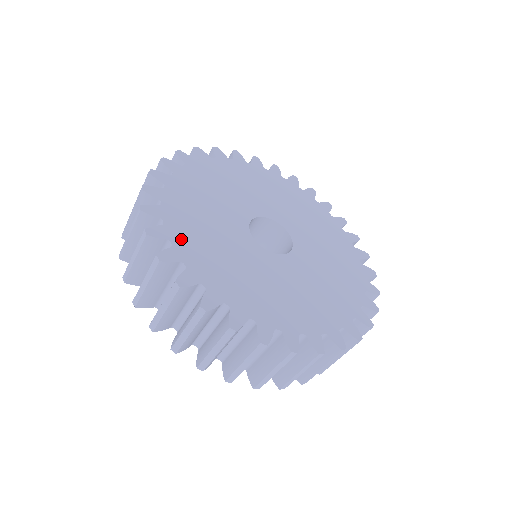
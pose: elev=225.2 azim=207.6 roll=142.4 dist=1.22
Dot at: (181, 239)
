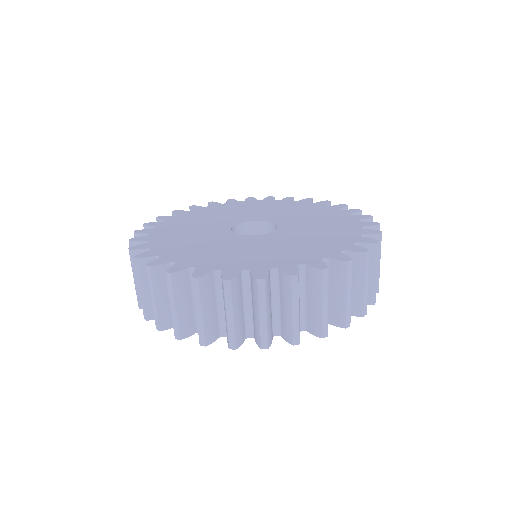
Dot at: (180, 258)
